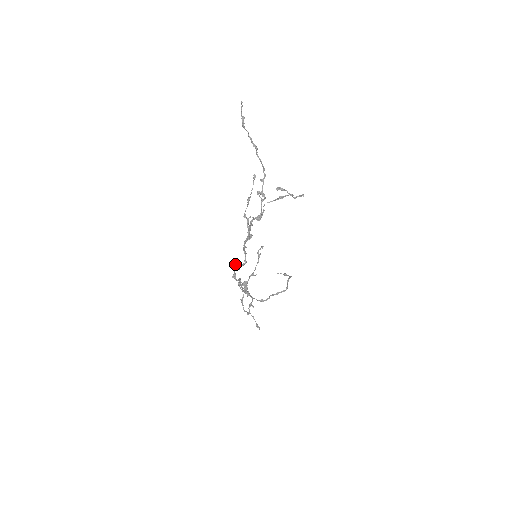
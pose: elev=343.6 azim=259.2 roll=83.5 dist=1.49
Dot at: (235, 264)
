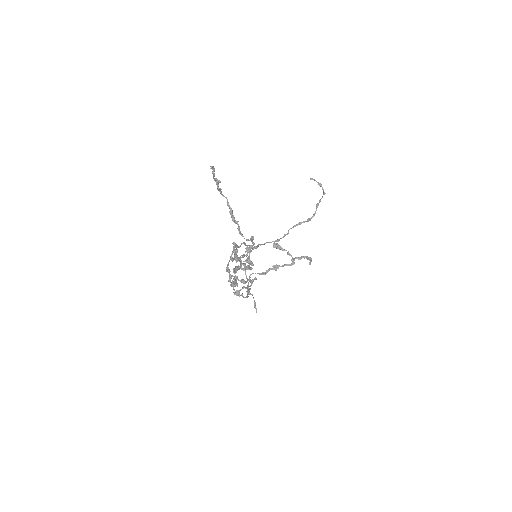
Dot at: (233, 250)
